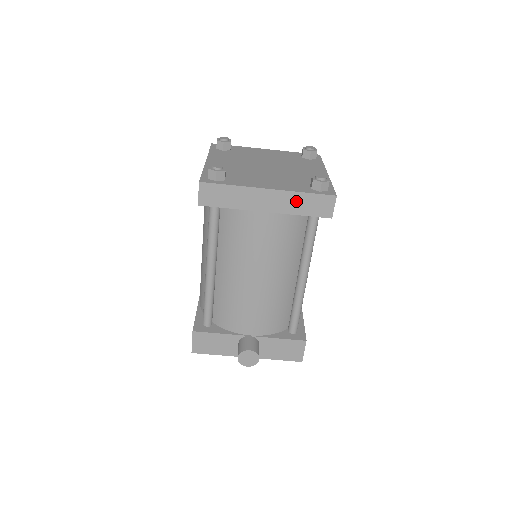
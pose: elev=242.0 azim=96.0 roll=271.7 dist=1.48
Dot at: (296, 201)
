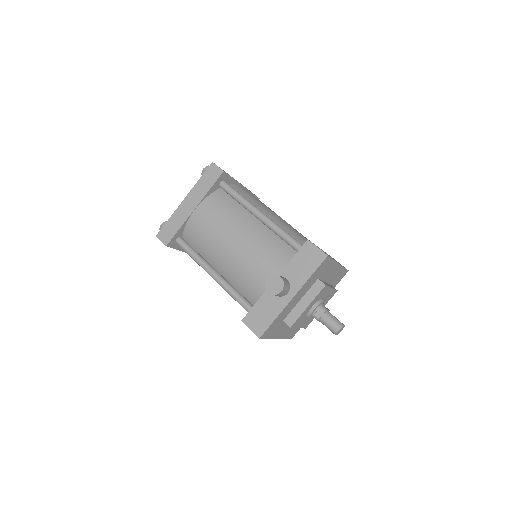
Dot at: (200, 187)
